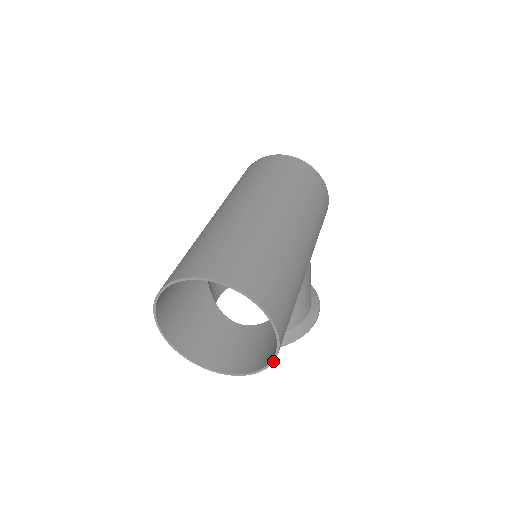
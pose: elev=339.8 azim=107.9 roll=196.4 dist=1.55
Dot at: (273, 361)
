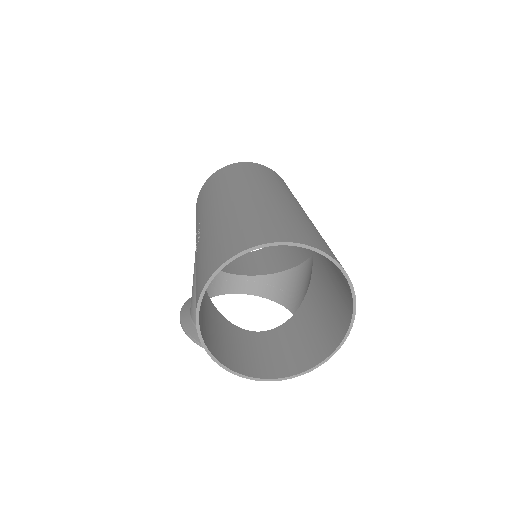
Dot at: (337, 350)
